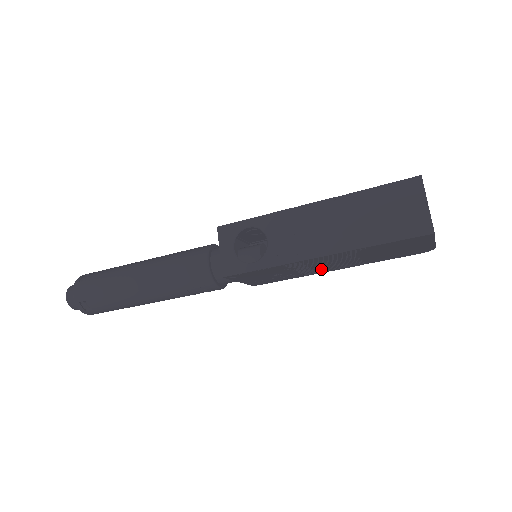
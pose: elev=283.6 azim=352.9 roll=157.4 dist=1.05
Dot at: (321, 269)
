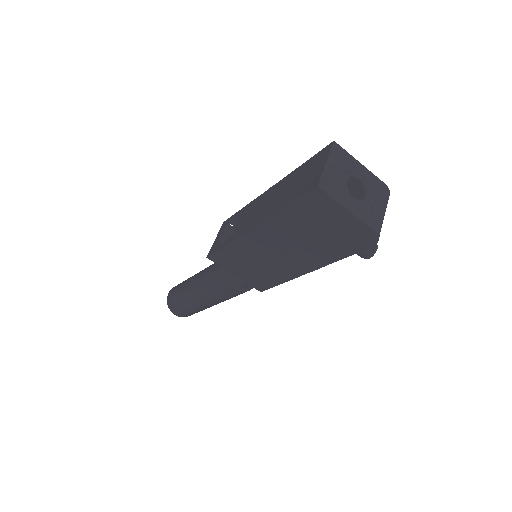
Dot at: (291, 264)
